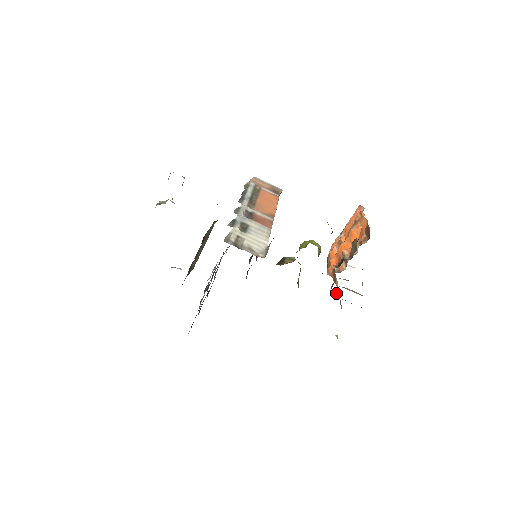
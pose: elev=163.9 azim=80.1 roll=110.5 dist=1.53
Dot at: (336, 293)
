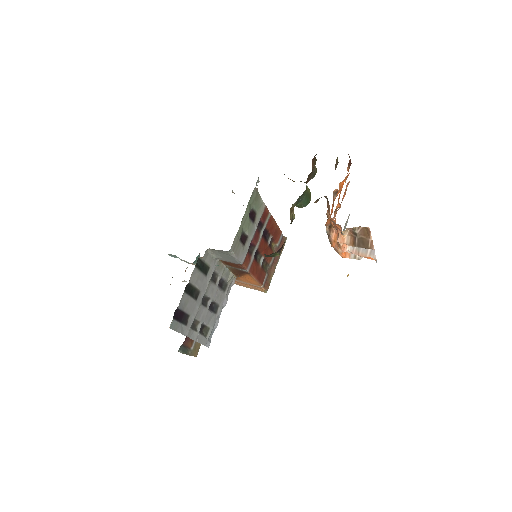
Dot at: (337, 236)
